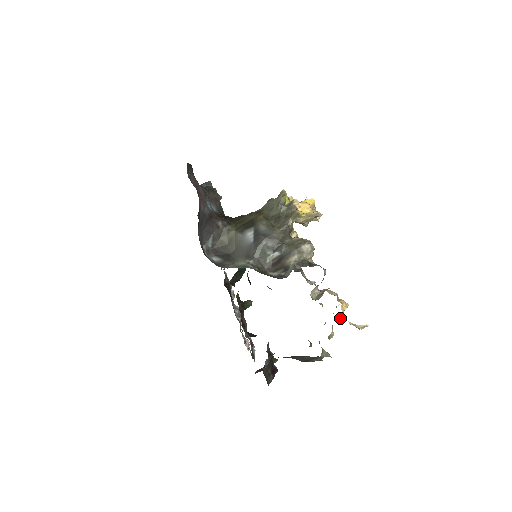
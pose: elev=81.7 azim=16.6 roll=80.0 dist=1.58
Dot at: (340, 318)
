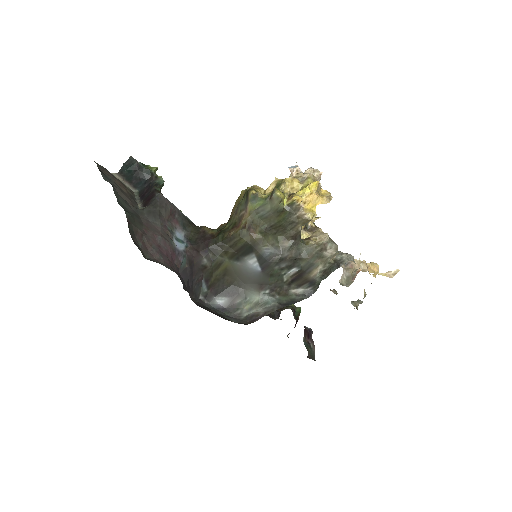
Dot at: occluded
